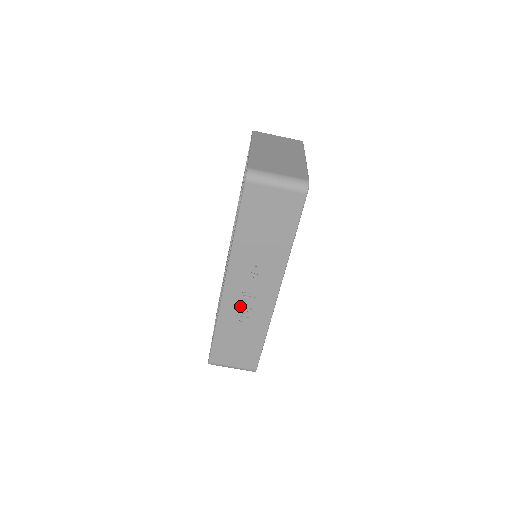
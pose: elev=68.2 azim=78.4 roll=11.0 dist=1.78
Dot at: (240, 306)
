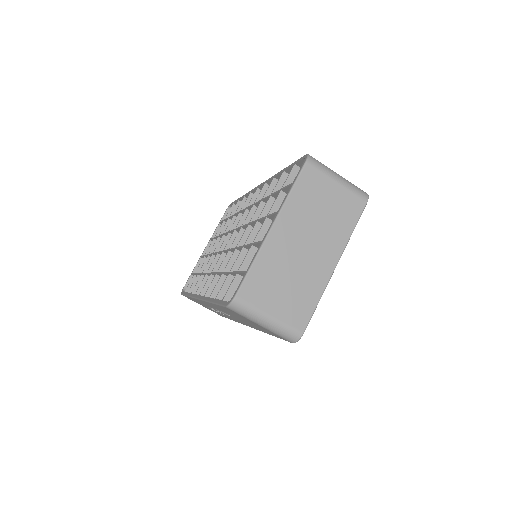
Dot at: (211, 308)
